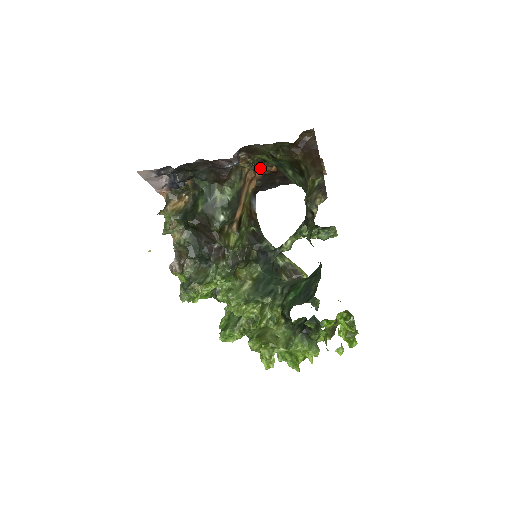
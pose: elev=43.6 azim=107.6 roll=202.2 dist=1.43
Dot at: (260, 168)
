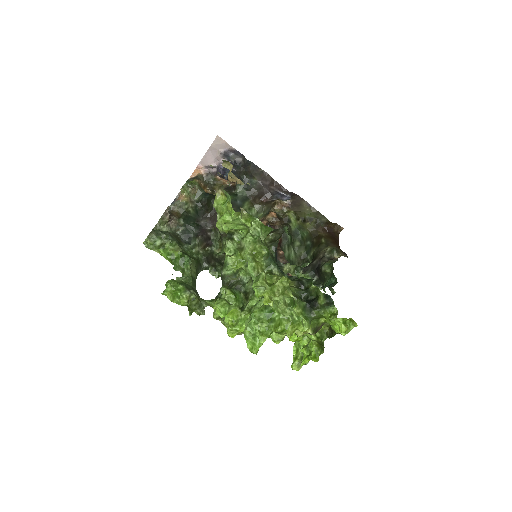
Dot at: occluded
